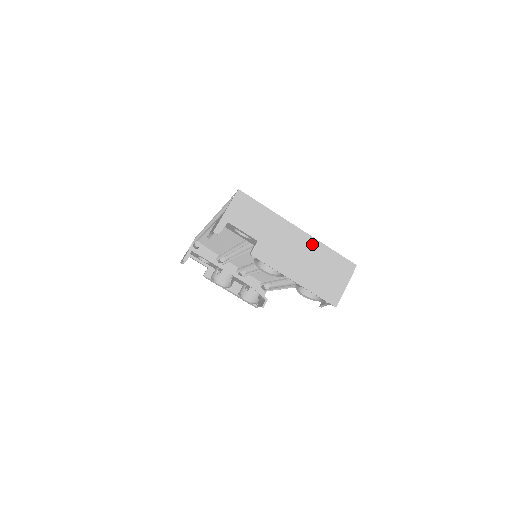
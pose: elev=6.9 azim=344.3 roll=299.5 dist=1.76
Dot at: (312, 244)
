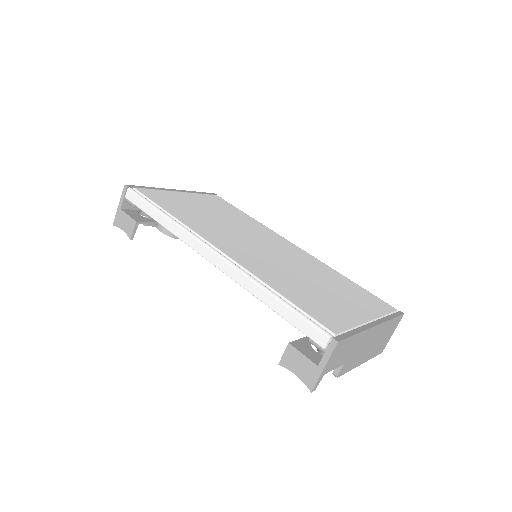
Dot at: (381, 328)
